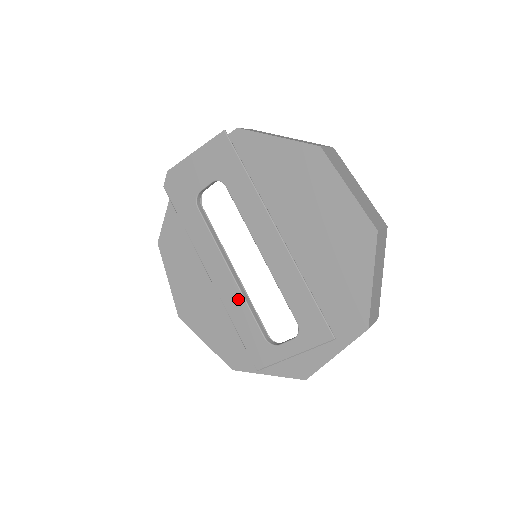
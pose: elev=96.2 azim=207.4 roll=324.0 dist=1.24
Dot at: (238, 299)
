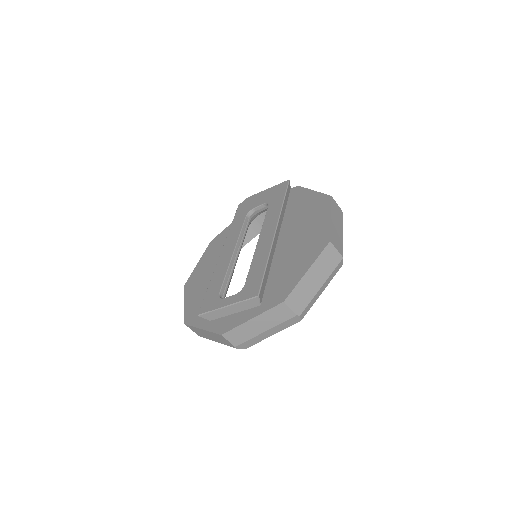
Dot at: (225, 268)
